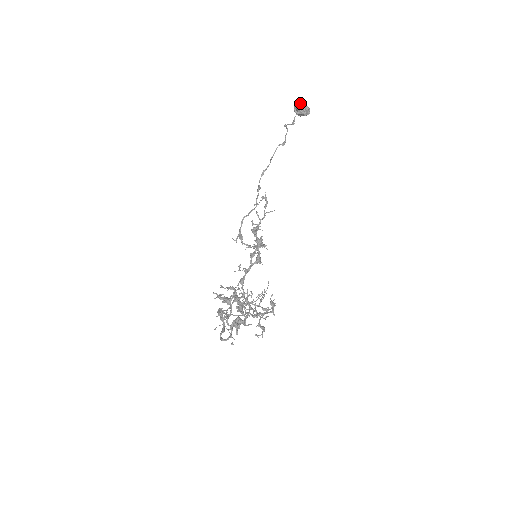
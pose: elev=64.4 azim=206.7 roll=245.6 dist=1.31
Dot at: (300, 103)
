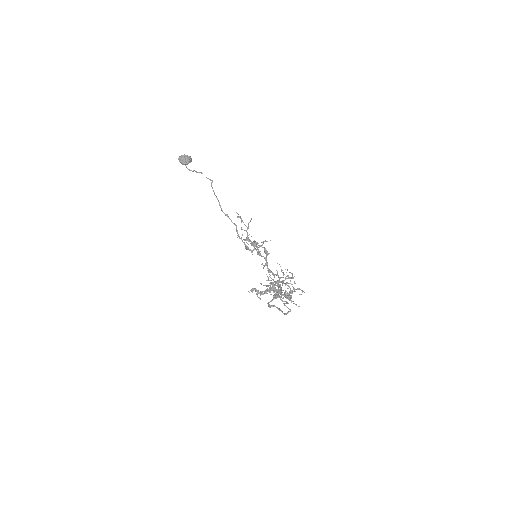
Dot at: (183, 156)
